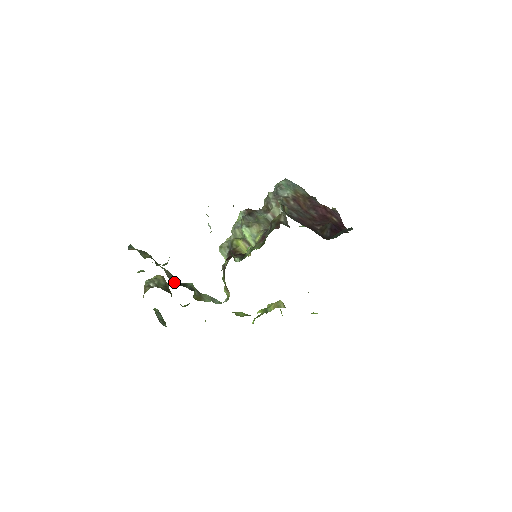
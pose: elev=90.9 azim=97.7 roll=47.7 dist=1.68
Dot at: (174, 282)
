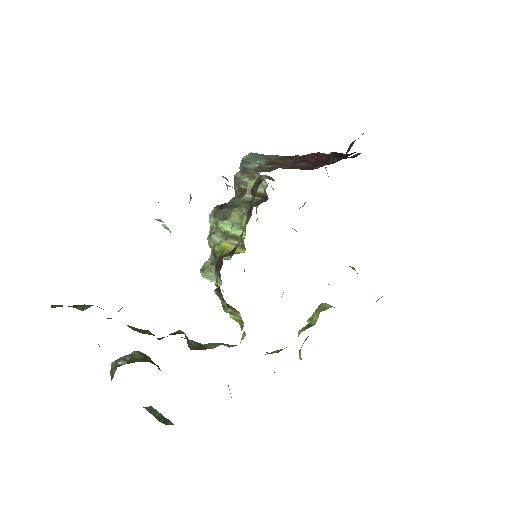
Dot at: (147, 333)
